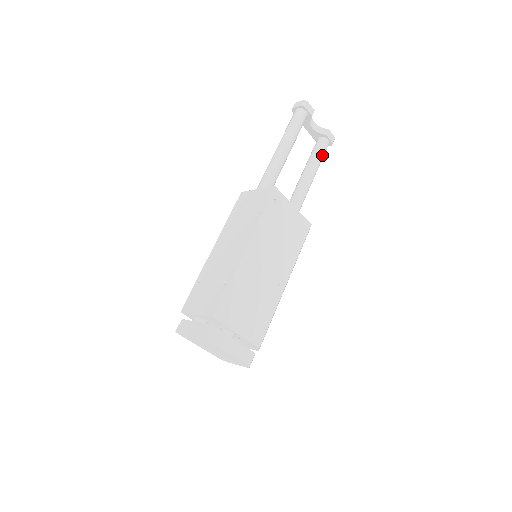
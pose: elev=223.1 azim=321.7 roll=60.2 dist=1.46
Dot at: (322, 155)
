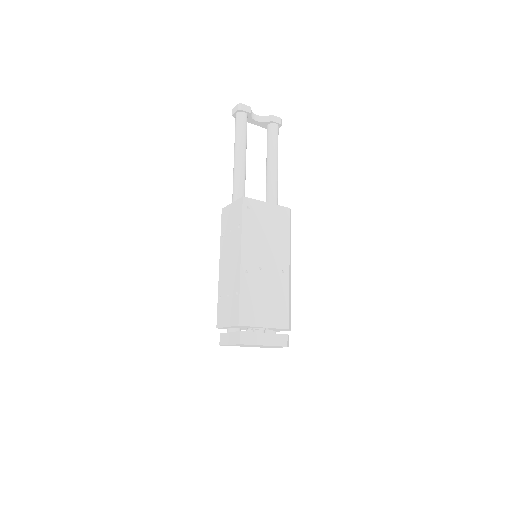
Dot at: (276, 140)
